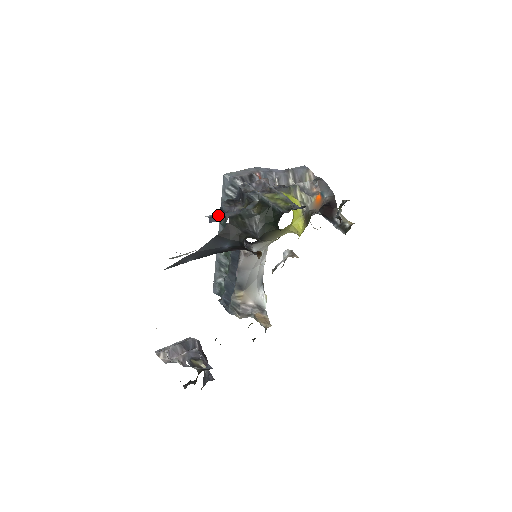
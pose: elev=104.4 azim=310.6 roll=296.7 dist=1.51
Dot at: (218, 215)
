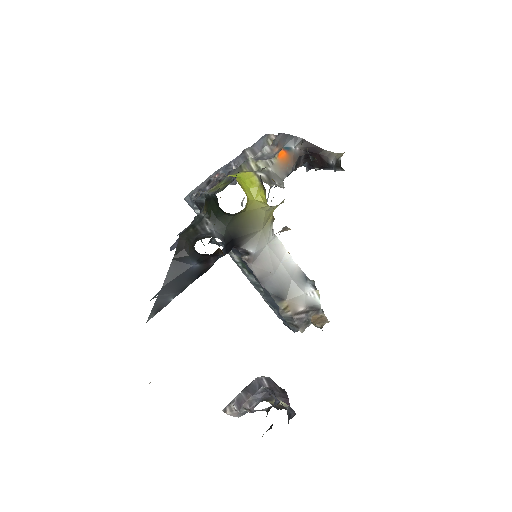
Dot at: occluded
